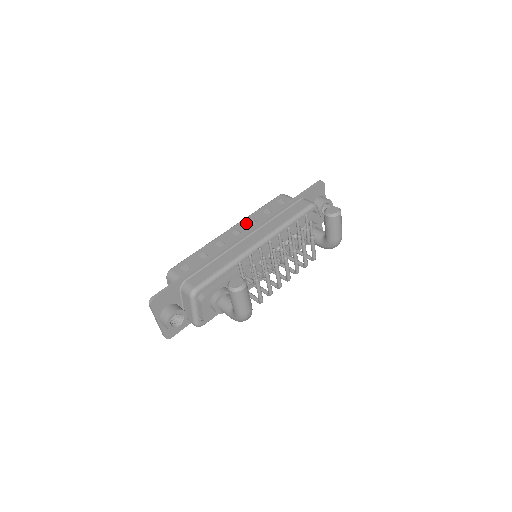
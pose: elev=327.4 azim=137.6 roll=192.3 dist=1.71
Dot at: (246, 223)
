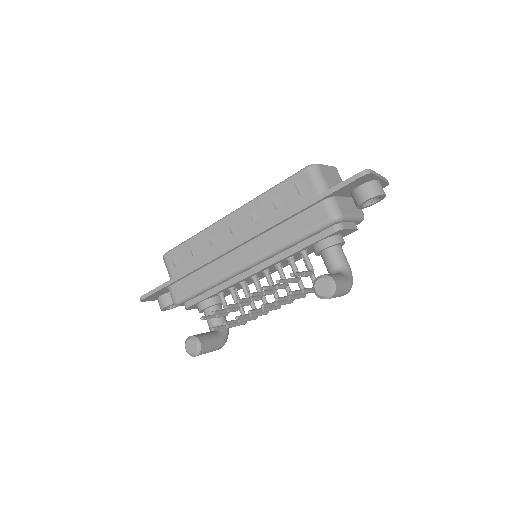
Dot at: (247, 214)
